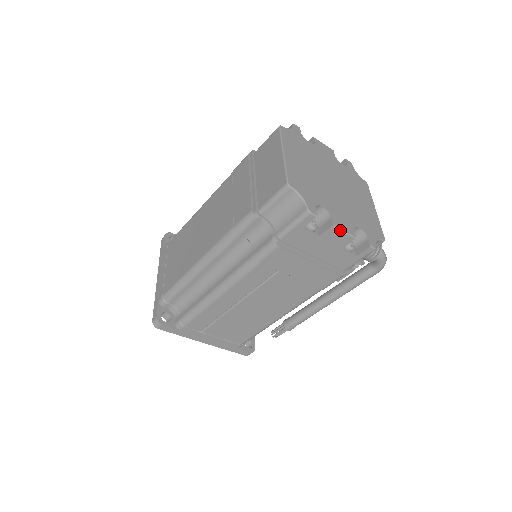
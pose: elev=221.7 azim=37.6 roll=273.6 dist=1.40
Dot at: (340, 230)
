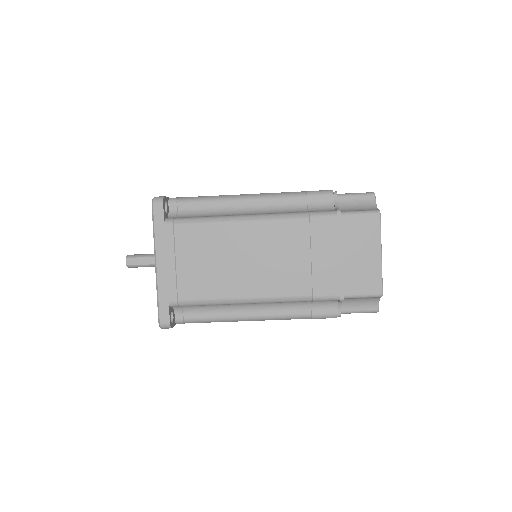
Dot at: occluded
